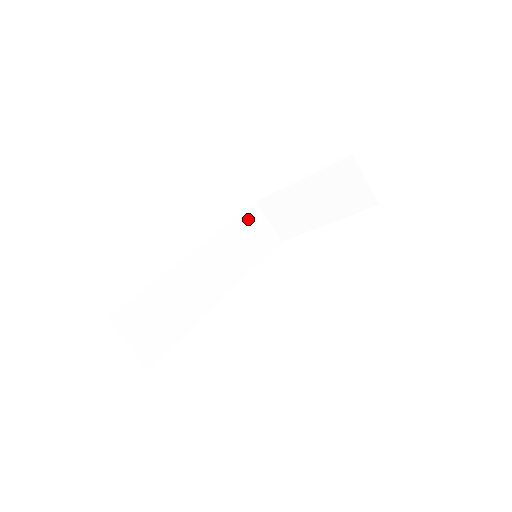
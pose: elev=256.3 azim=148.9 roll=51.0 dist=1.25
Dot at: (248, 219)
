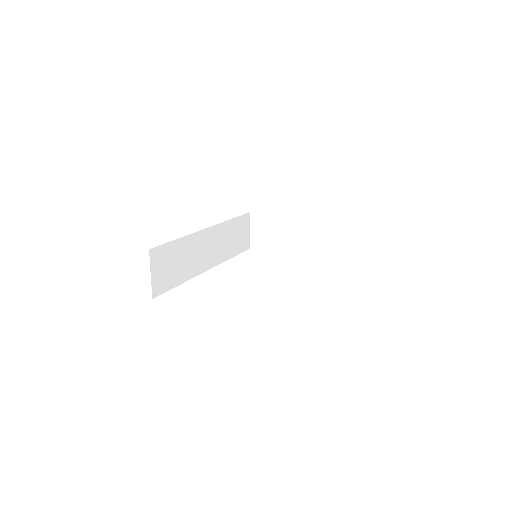
Dot at: (241, 222)
